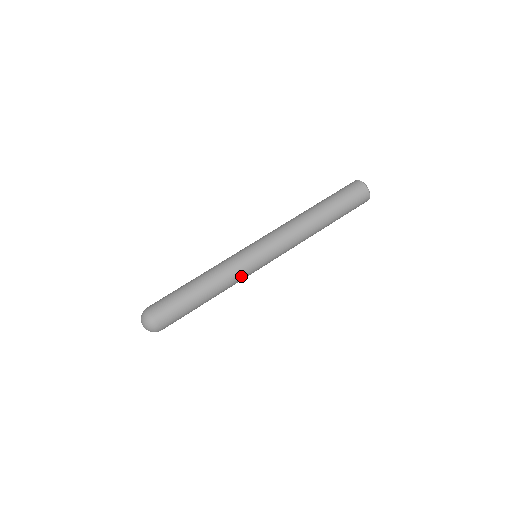
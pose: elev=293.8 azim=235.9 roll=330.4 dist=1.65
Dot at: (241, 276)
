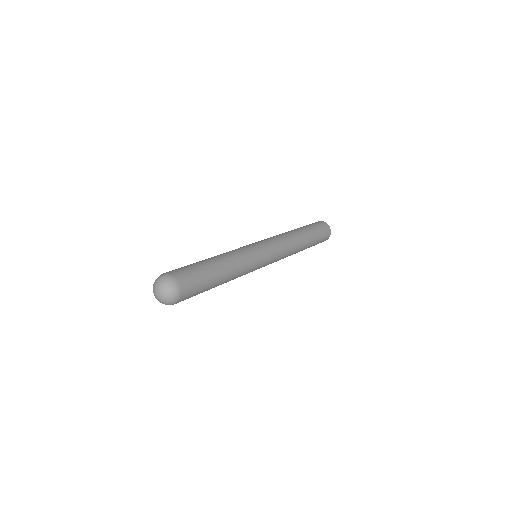
Dot at: (250, 267)
